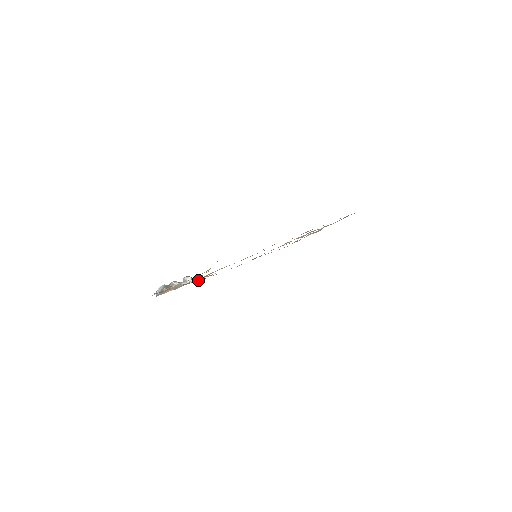
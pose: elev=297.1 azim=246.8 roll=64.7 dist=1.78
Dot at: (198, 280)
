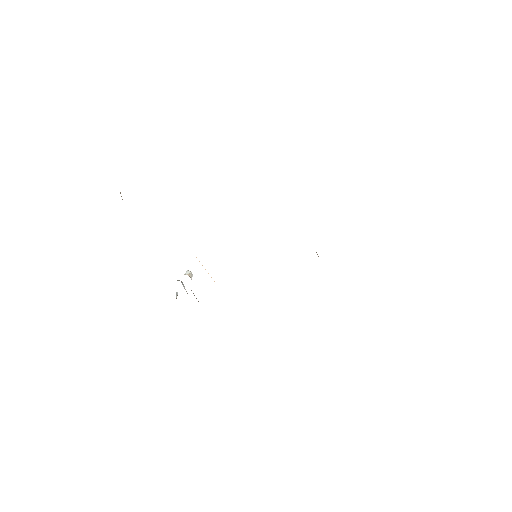
Dot at: occluded
